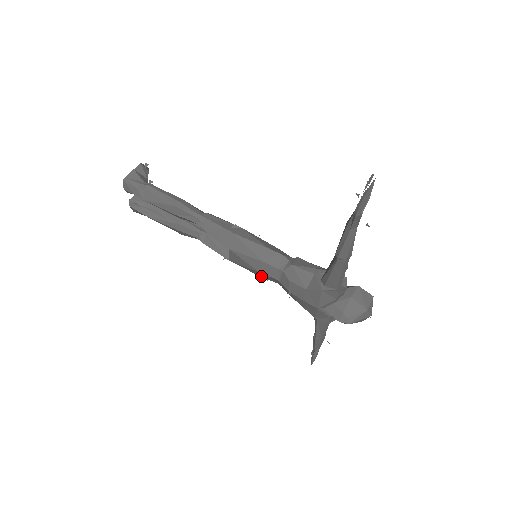
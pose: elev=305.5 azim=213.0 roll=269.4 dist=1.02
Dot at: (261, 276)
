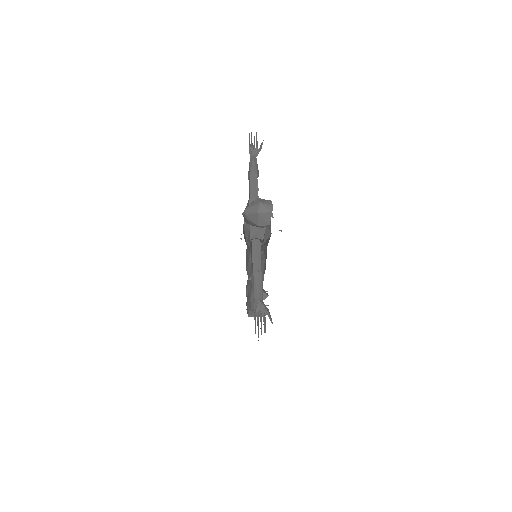
Dot at: (249, 258)
